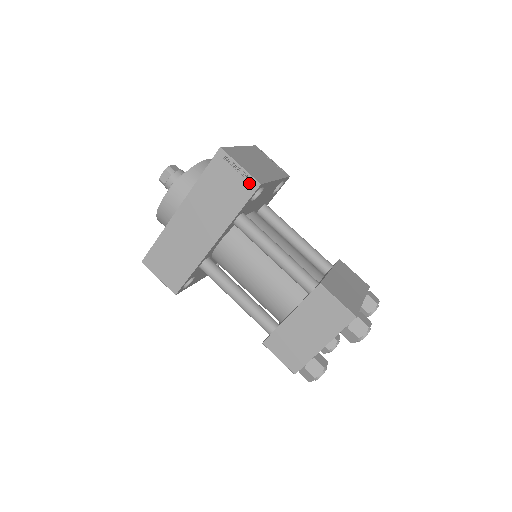
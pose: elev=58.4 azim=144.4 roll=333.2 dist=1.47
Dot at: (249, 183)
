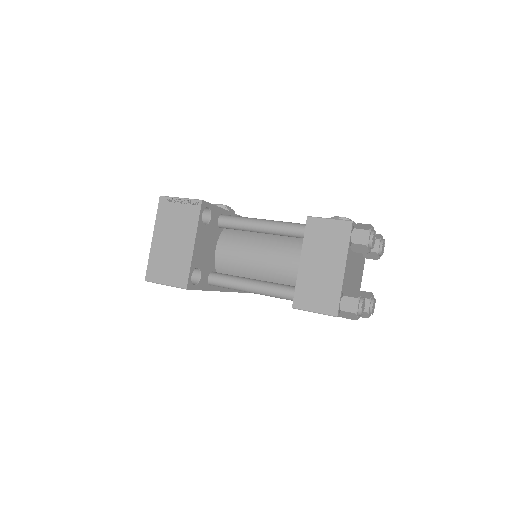
Dot at: occluded
